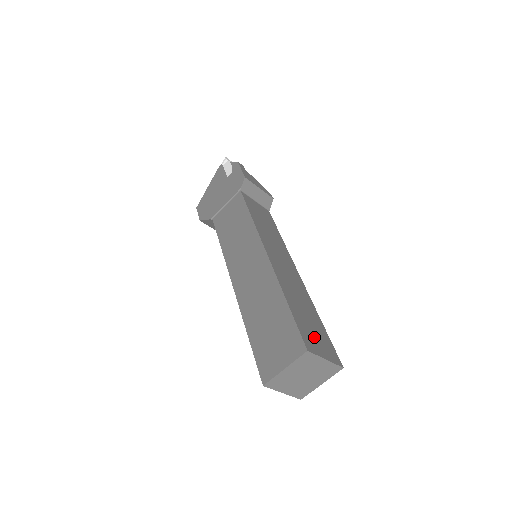
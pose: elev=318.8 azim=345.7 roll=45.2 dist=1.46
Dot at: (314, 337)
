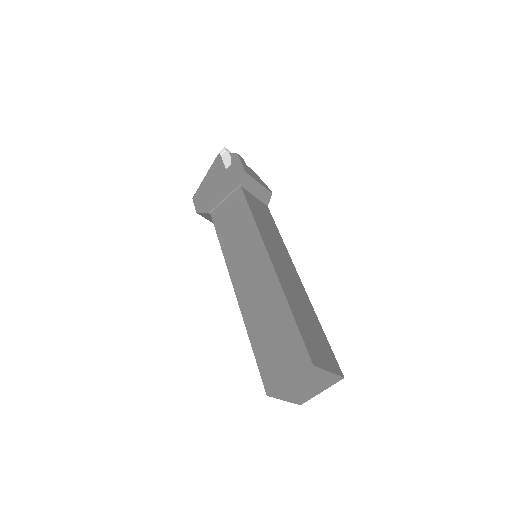
Dot at: (317, 348)
